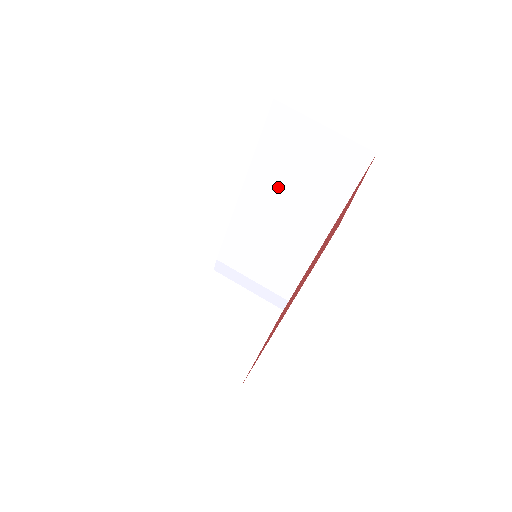
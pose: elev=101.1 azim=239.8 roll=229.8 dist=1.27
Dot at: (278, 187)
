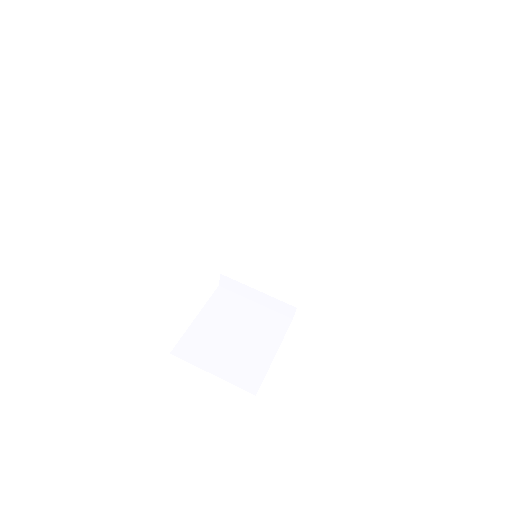
Dot at: (271, 187)
